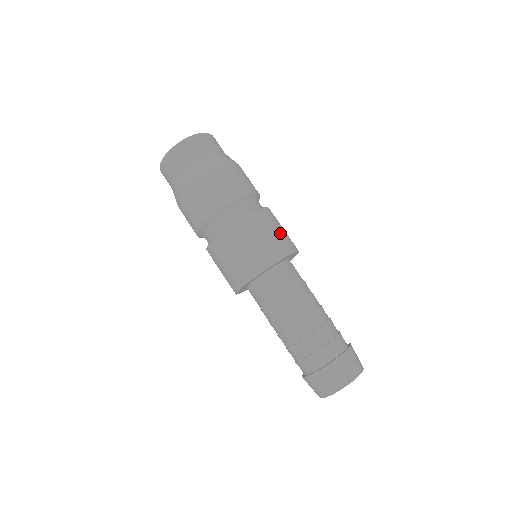
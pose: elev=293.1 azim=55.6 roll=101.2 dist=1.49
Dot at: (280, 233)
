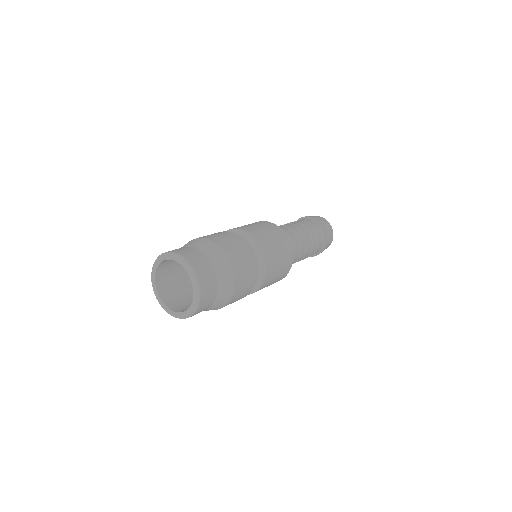
Dot at: (281, 254)
